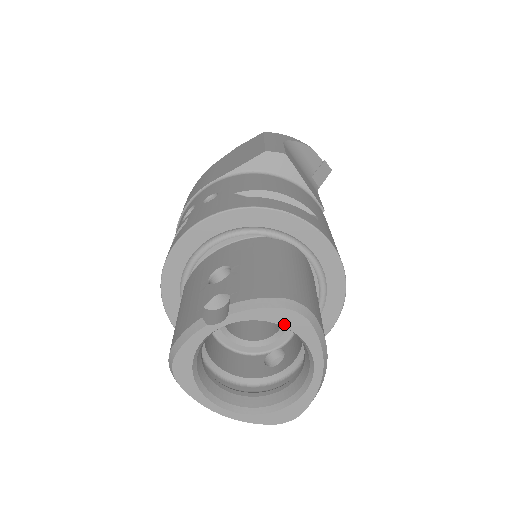
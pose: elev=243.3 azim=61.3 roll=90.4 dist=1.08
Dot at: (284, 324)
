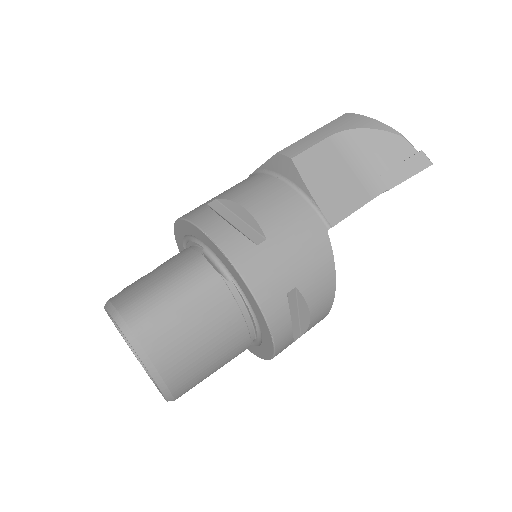
Dot at: occluded
